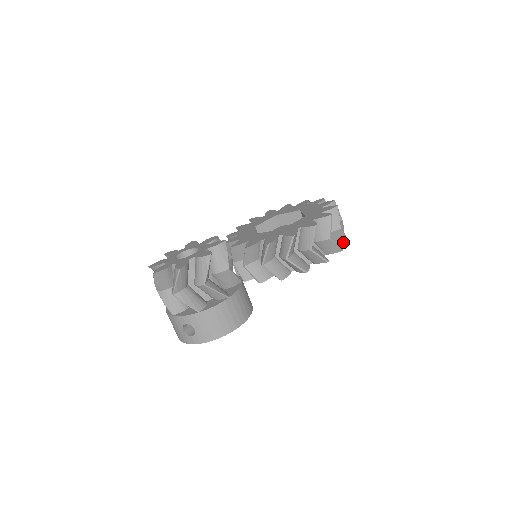
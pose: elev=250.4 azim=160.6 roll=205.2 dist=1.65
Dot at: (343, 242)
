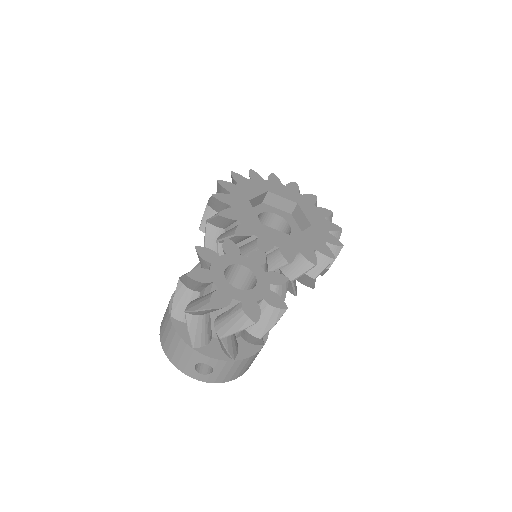
Dot at: occluded
